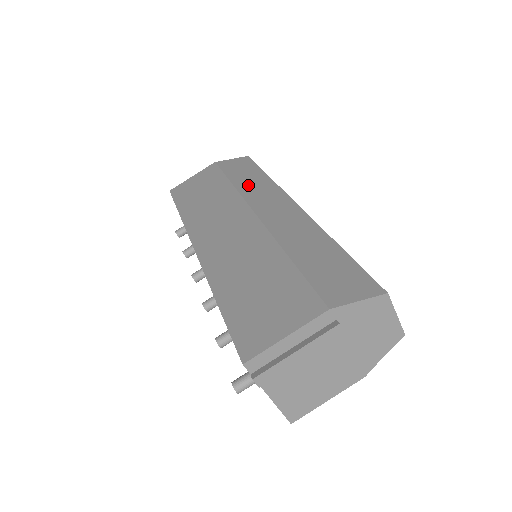
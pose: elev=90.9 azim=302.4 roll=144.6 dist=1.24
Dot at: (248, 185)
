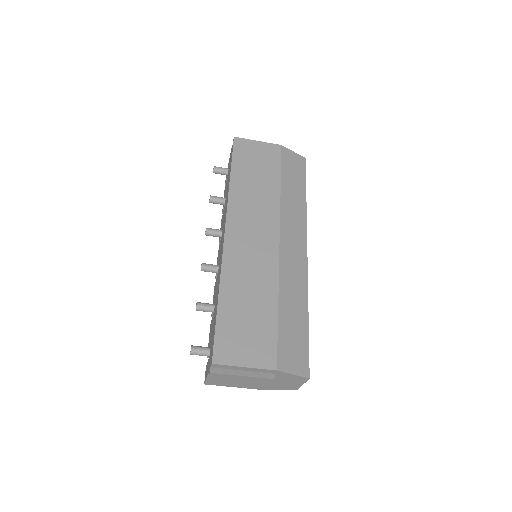
Dot at: (290, 201)
